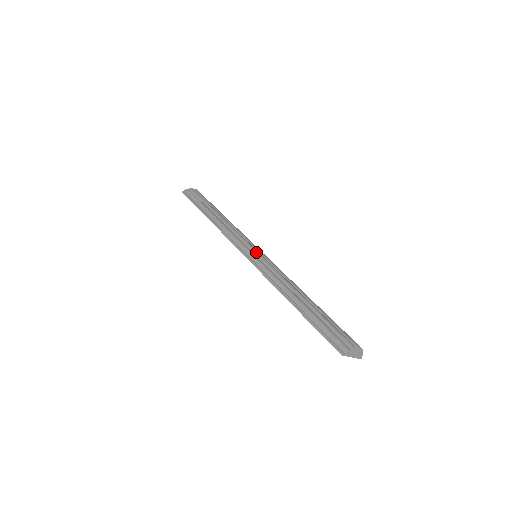
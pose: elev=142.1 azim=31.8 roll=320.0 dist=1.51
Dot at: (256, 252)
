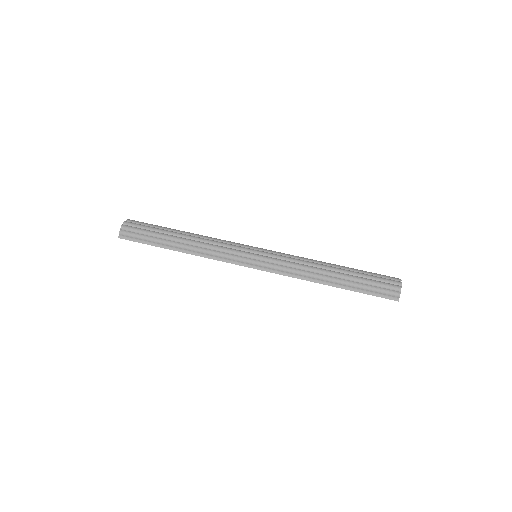
Dot at: (259, 258)
